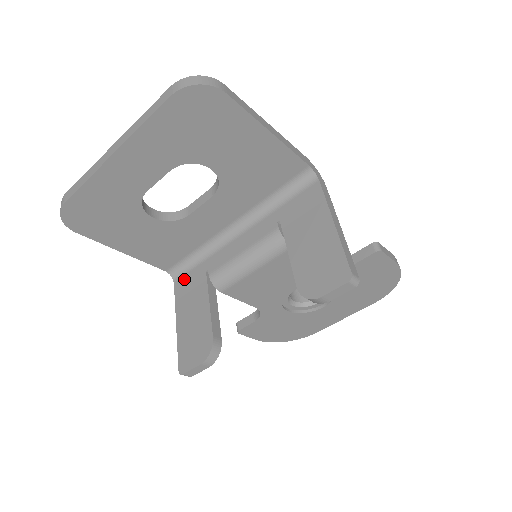
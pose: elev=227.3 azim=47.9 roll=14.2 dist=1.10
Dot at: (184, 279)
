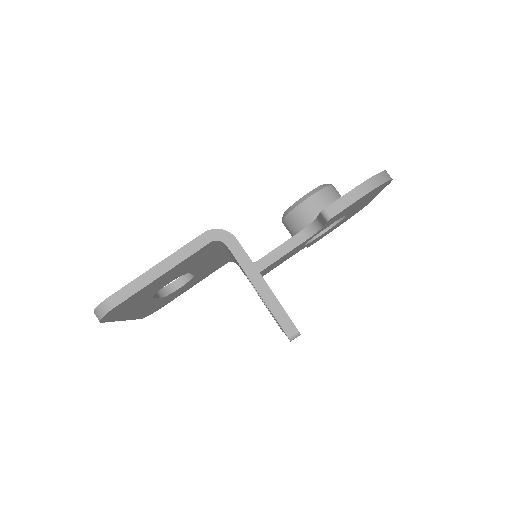
Dot at: occluded
